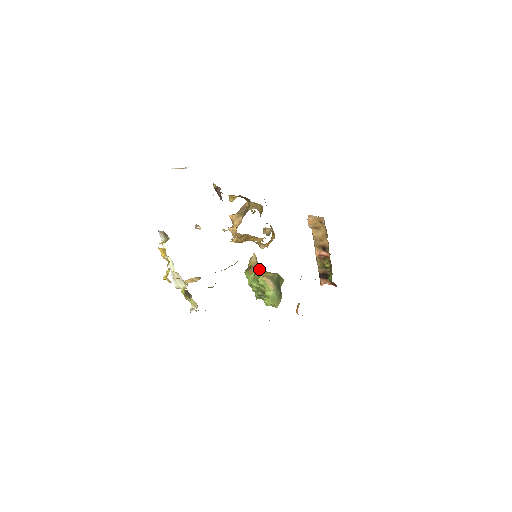
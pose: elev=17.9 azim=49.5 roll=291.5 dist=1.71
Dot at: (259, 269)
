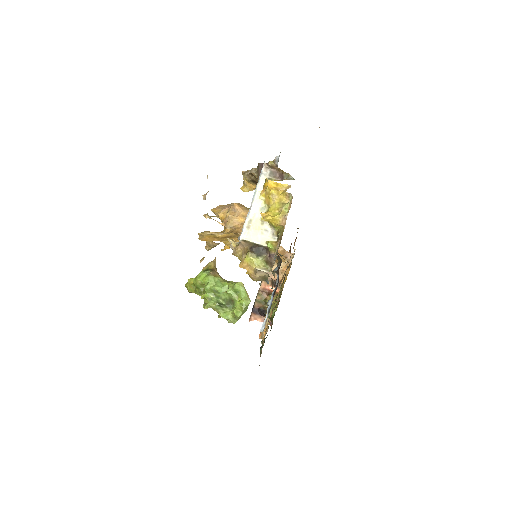
Dot at: occluded
